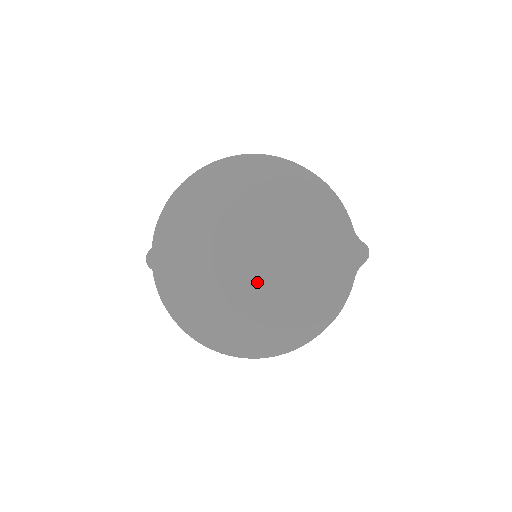
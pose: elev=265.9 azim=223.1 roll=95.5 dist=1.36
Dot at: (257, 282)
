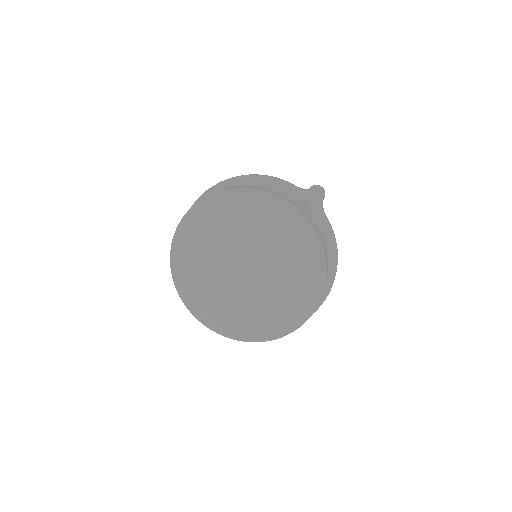
Dot at: (262, 281)
